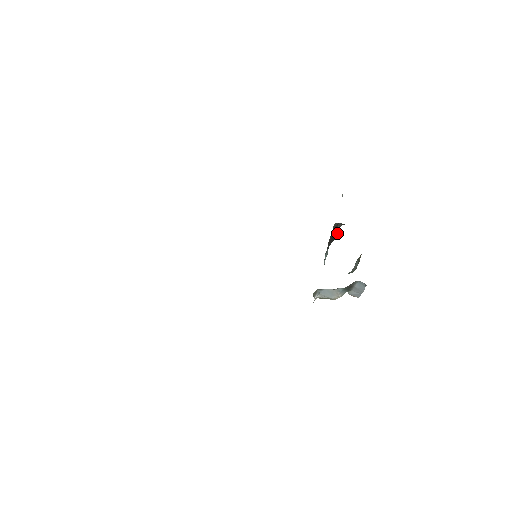
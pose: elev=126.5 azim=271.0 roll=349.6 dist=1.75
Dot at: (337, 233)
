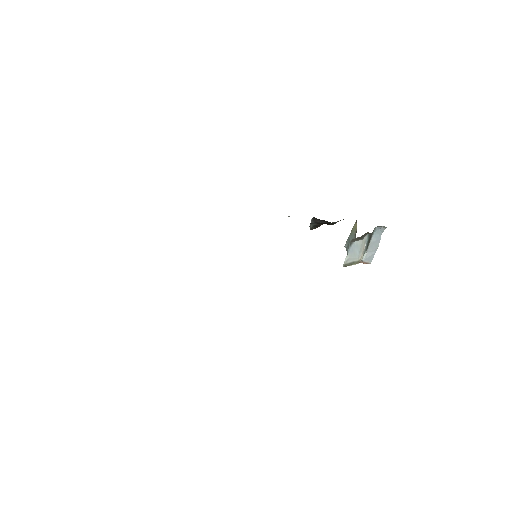
Dot at: occluded
